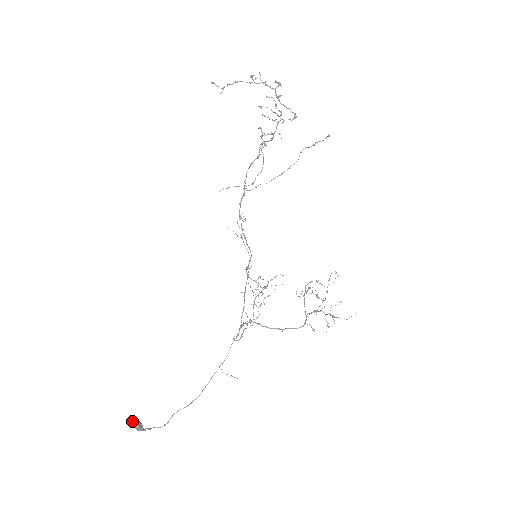
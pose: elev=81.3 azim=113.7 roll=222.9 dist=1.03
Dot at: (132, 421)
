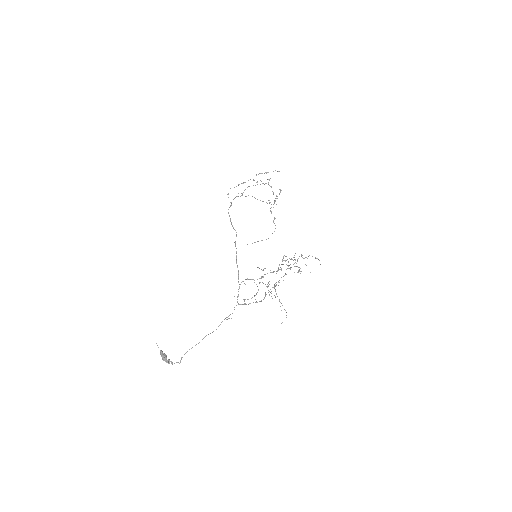
Dot at: occluded
